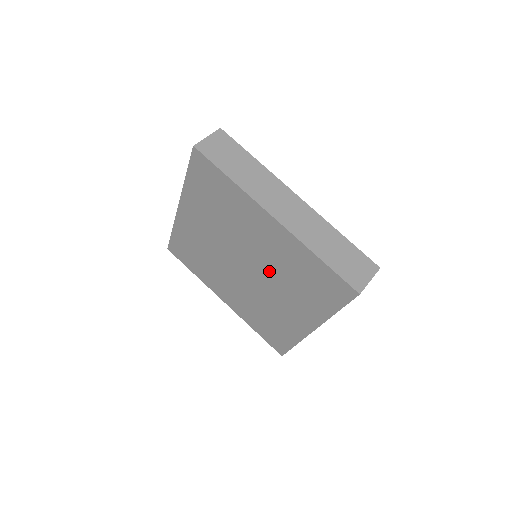
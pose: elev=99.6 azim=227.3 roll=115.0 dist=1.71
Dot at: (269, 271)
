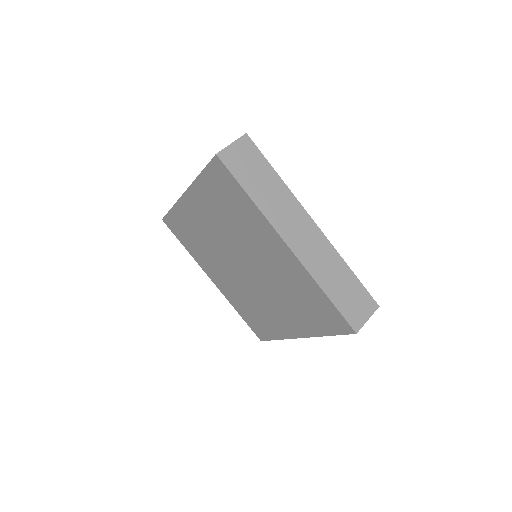
Dot at: (269, 281)
